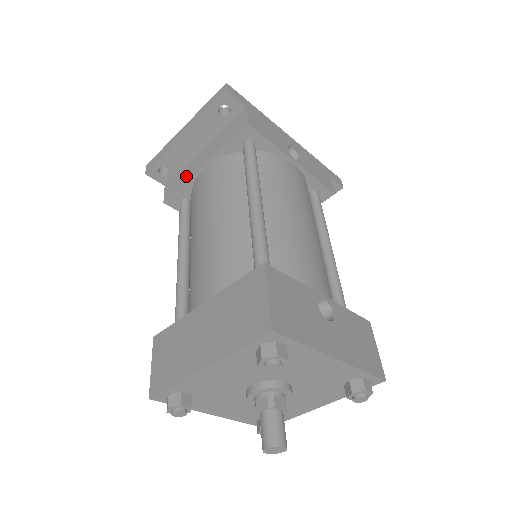
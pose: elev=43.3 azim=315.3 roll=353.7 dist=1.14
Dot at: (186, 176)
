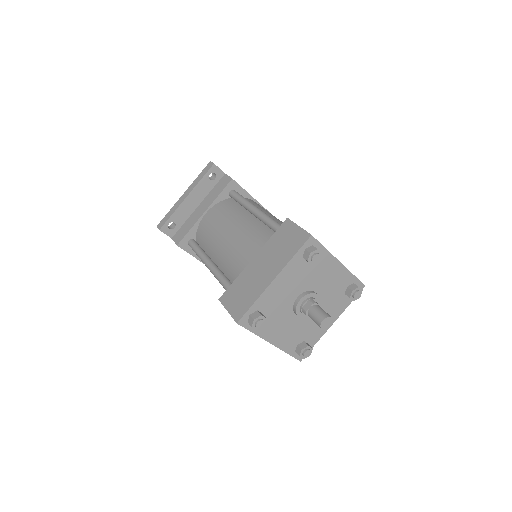
Dot at: (191, 223)
